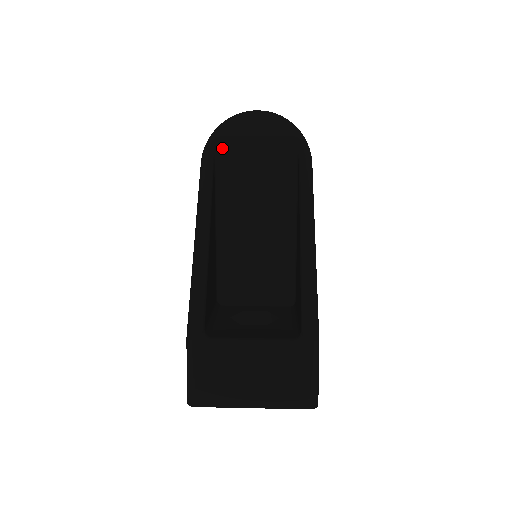
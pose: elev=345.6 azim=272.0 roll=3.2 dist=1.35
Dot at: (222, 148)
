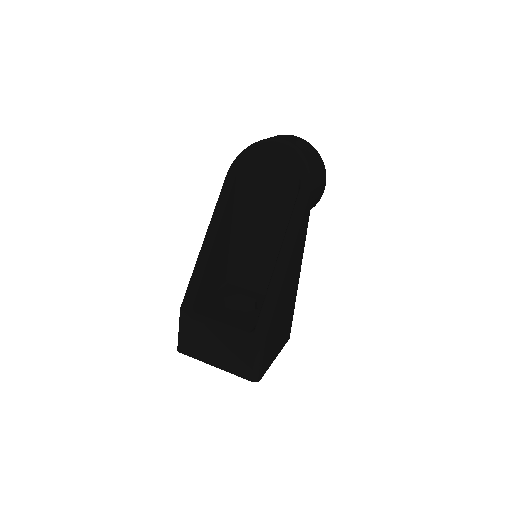
Dot at: (244, 167)
